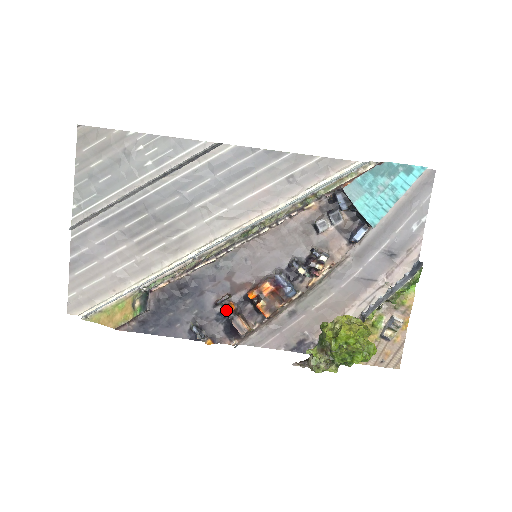
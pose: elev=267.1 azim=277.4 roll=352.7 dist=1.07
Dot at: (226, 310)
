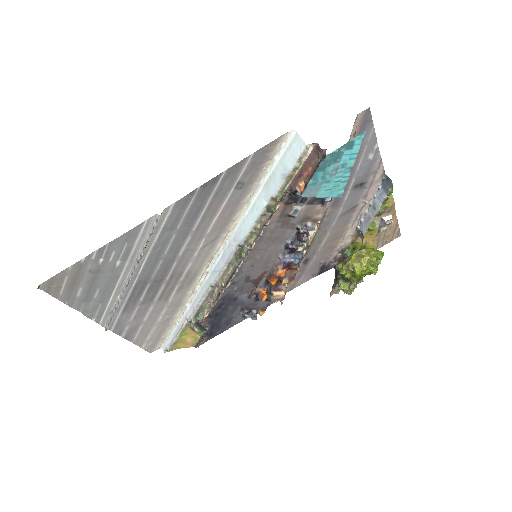
Dot at: (262, 300)
